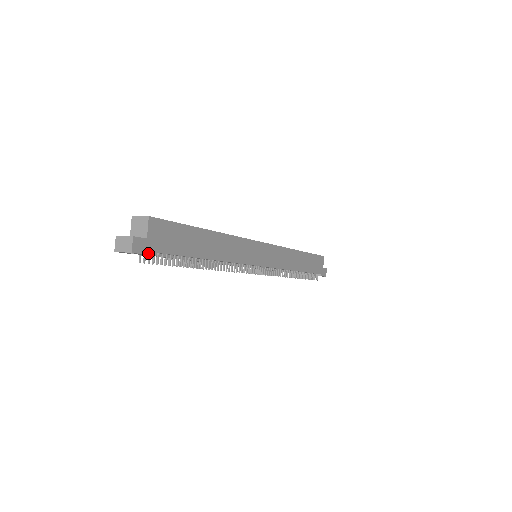
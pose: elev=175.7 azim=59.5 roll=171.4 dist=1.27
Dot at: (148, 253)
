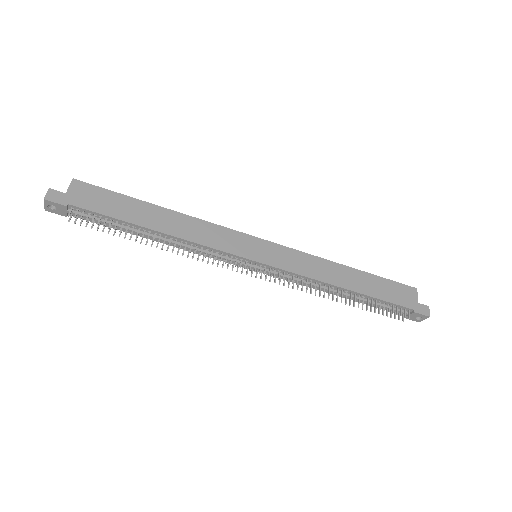
Dot at: (65, 204)
